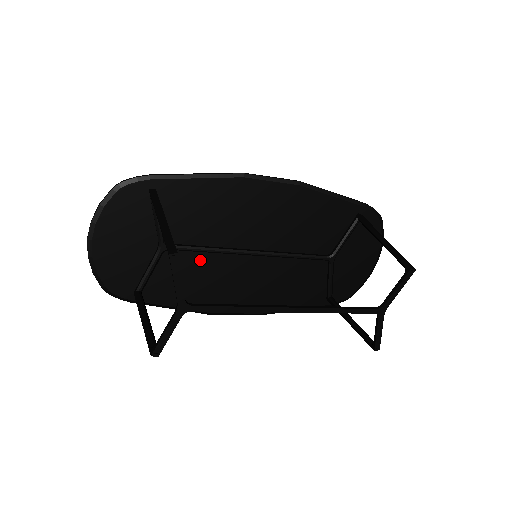
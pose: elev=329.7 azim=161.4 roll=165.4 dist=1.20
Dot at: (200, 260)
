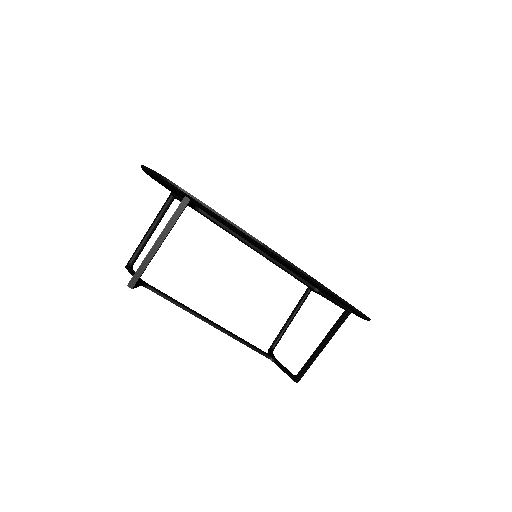
Dot at: occluded
